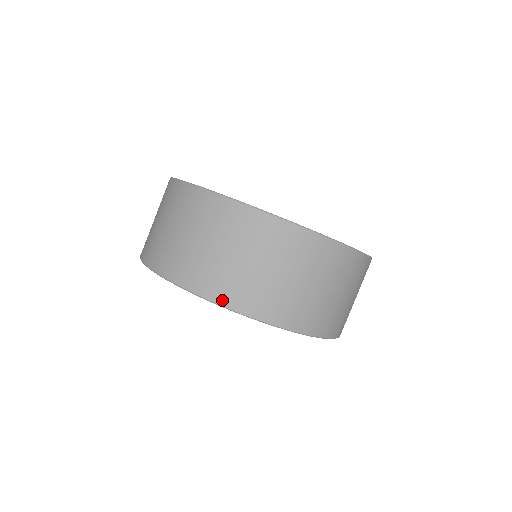
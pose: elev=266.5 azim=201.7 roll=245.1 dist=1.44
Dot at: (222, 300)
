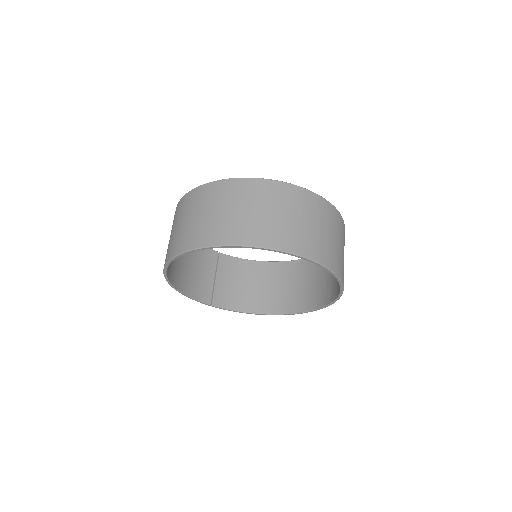
Dot at: (257, 242)
